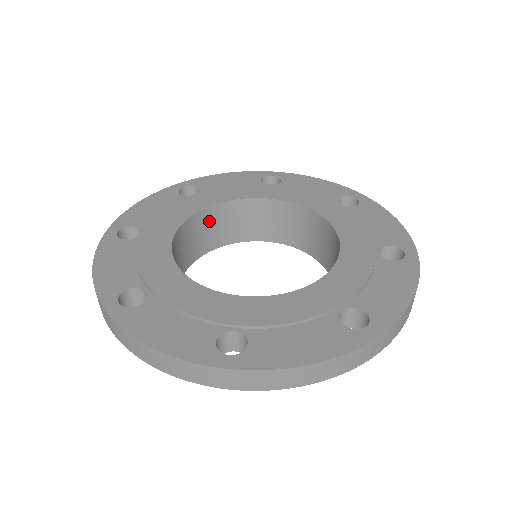
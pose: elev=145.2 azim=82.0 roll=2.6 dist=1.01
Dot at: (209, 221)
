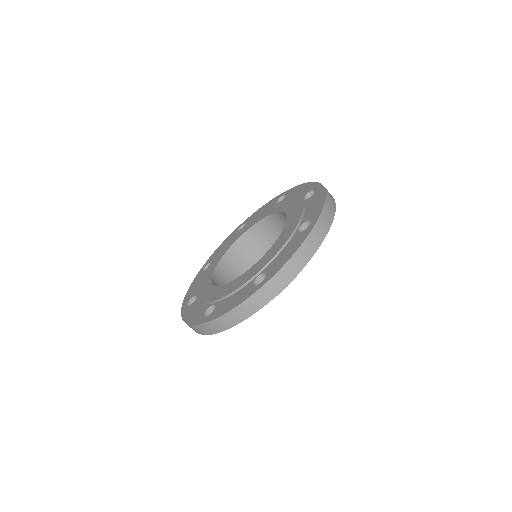
Dot at: (248, 242)
